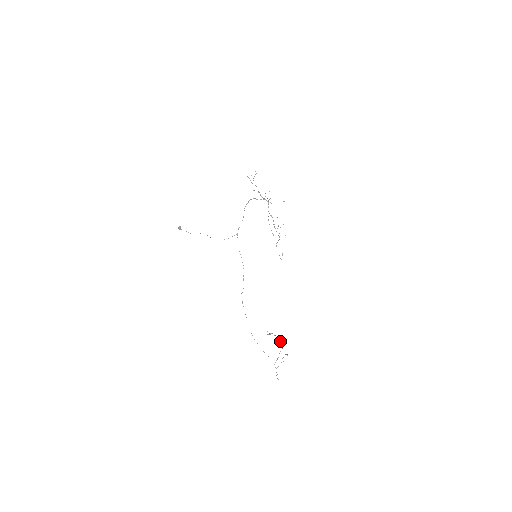
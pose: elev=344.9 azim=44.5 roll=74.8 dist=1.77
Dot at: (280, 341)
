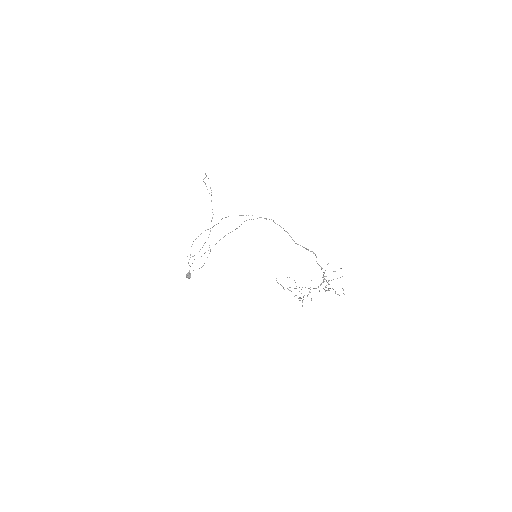
Dot at: occluded
